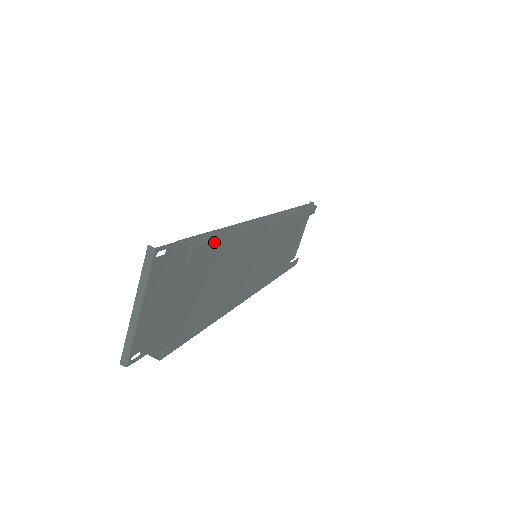
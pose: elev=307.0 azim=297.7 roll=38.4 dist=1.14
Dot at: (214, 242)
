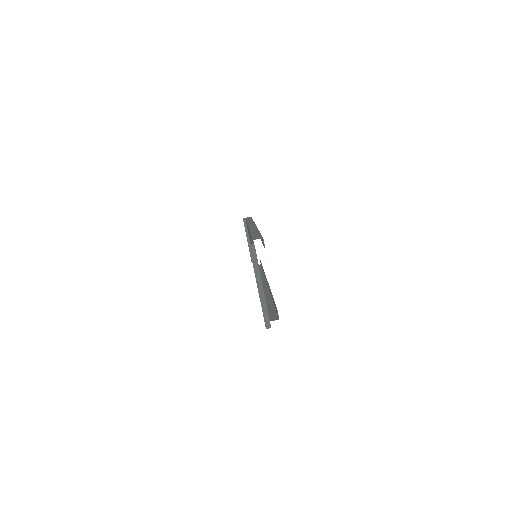
Dot at: occluded
